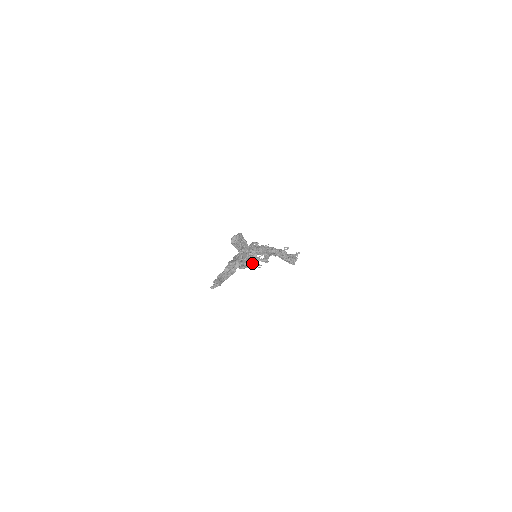
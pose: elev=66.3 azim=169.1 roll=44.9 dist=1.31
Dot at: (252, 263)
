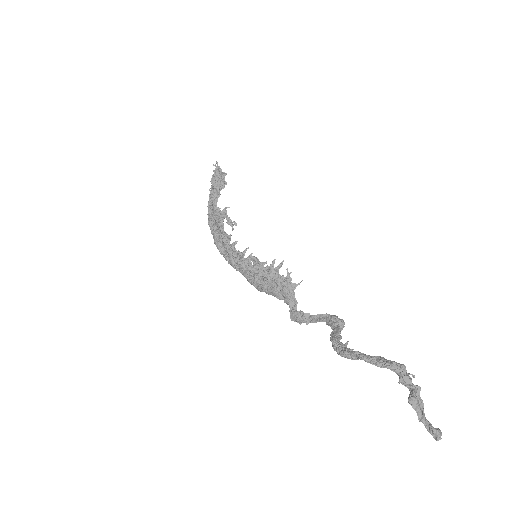
Dot at: (344, 323)
